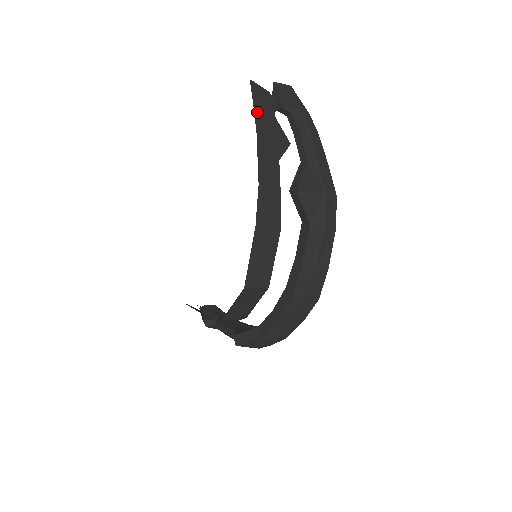
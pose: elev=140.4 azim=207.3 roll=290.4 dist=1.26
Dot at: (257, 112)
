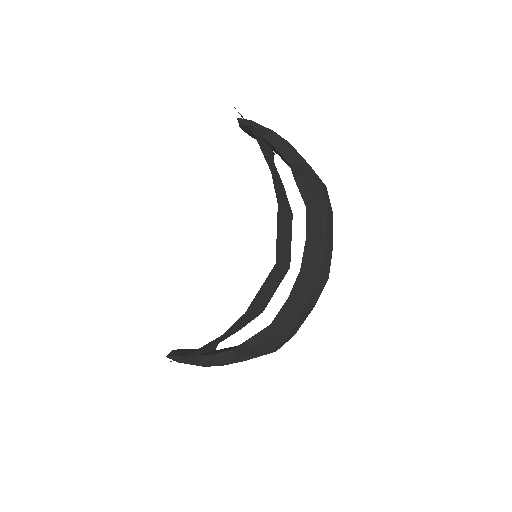
Dot at: (248, 125)
